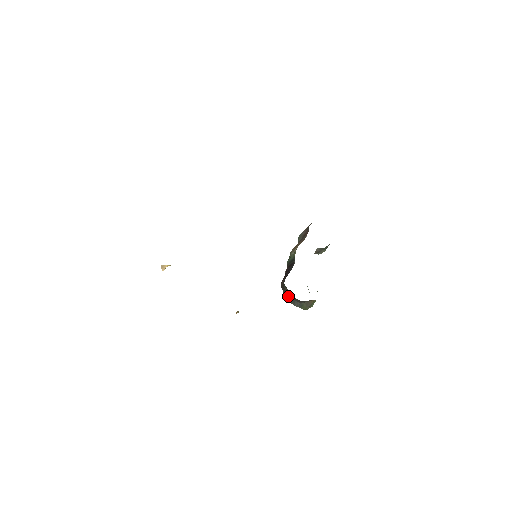
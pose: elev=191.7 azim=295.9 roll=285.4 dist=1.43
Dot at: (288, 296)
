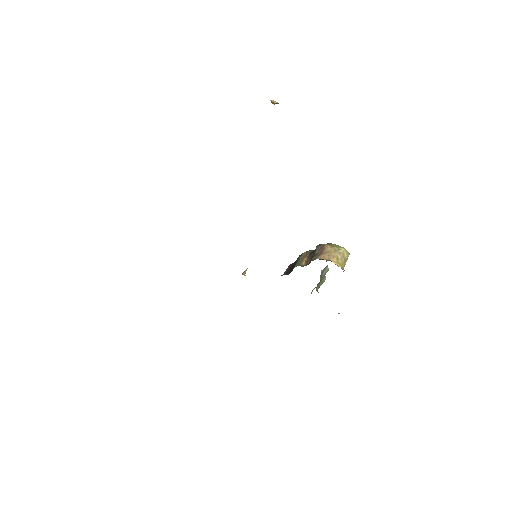
Dot at: occluded
